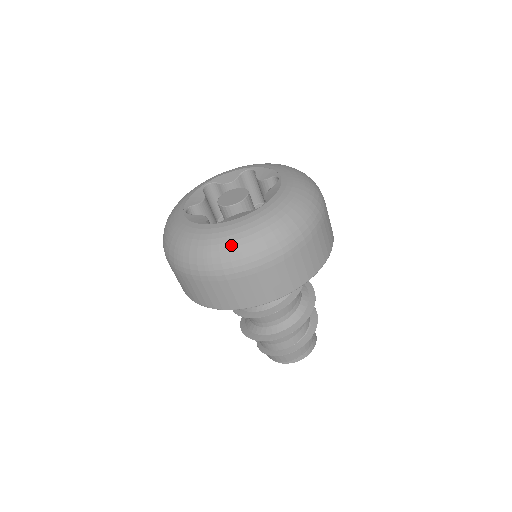
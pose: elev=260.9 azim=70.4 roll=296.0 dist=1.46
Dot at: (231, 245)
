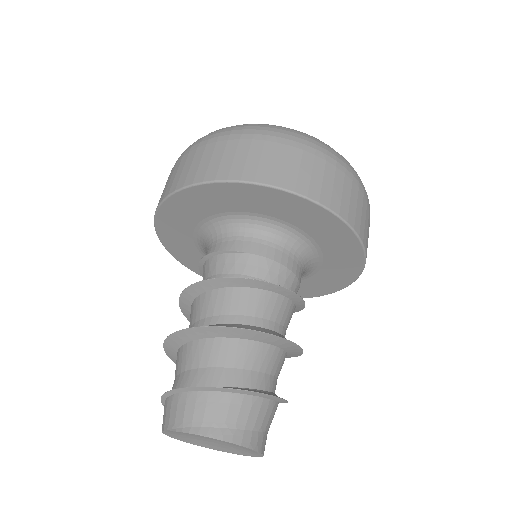
Dot at: occluded
